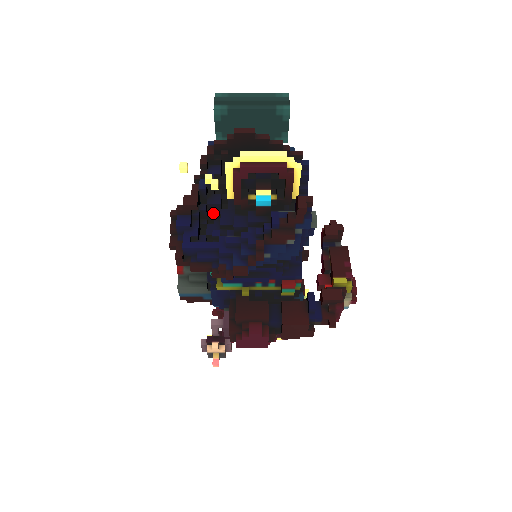
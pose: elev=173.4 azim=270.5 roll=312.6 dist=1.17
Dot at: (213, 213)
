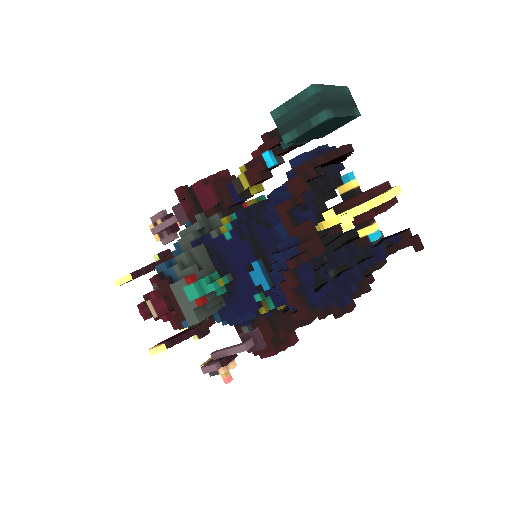
Dot at: occluded
